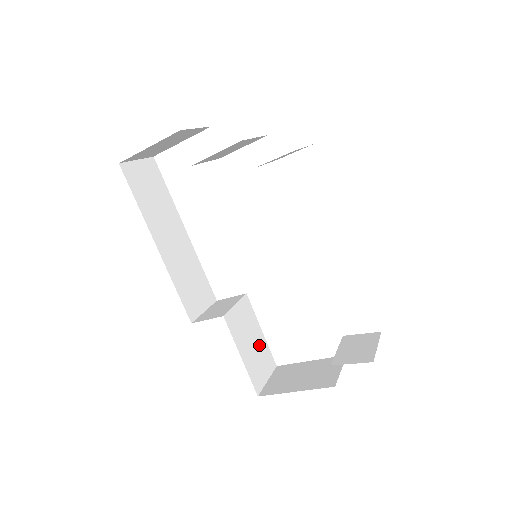
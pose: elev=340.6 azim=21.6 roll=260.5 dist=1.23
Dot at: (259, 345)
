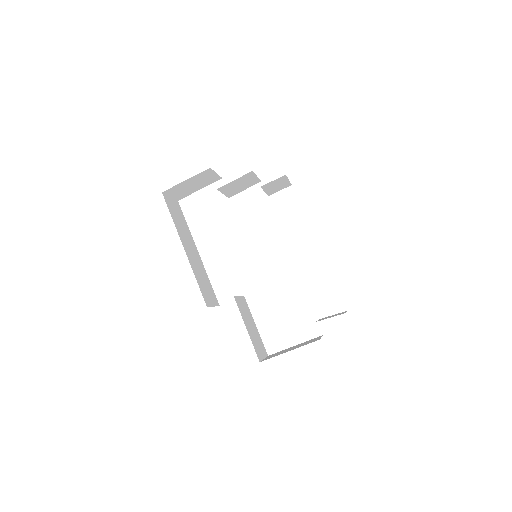
Dot at: (256, 333)
